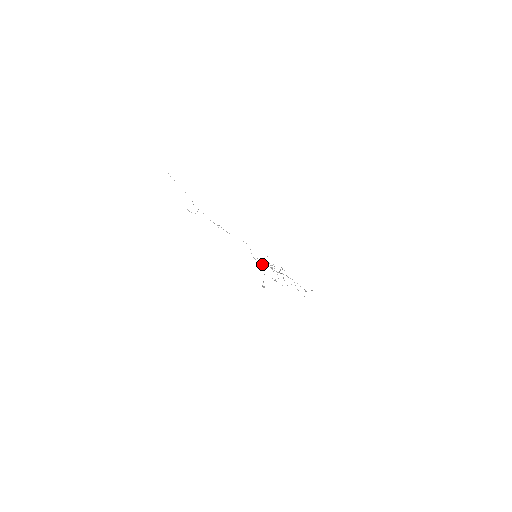
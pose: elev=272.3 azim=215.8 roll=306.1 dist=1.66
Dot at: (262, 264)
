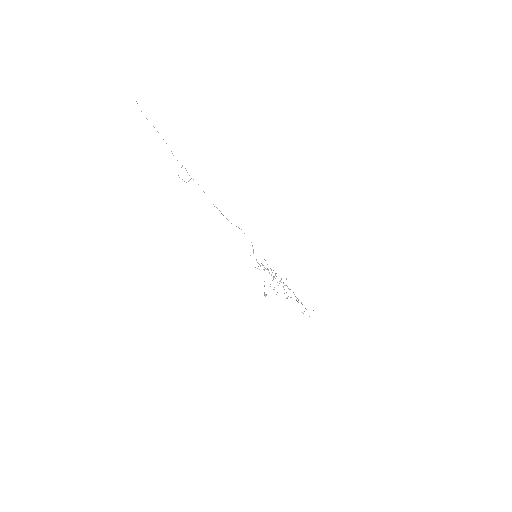
Dot at: occluded
